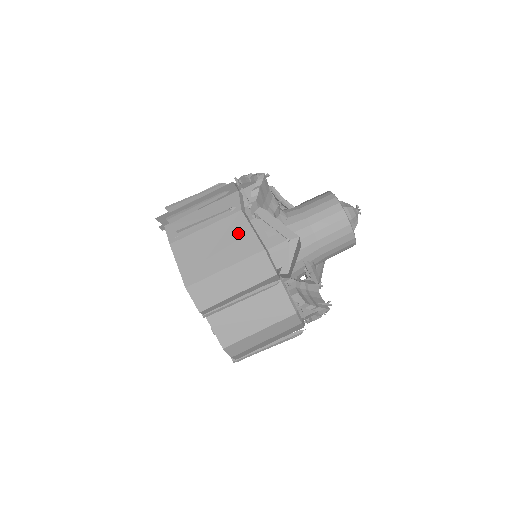
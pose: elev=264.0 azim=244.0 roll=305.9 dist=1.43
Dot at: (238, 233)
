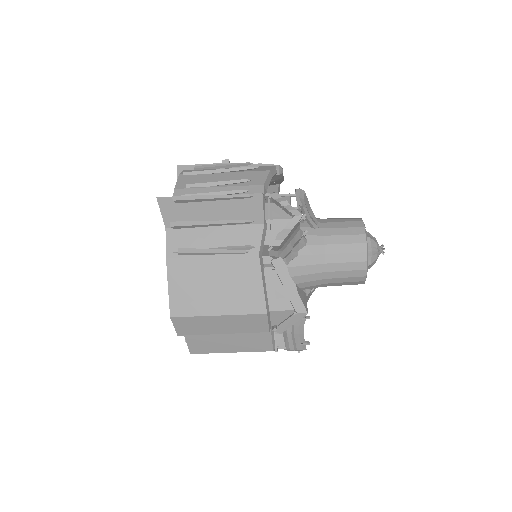
Dot at: (246, 281)
